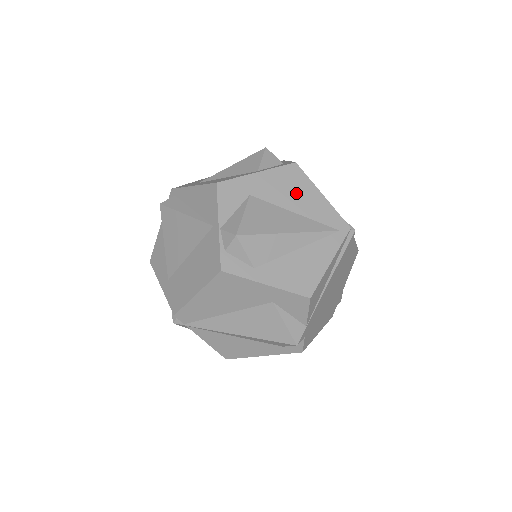
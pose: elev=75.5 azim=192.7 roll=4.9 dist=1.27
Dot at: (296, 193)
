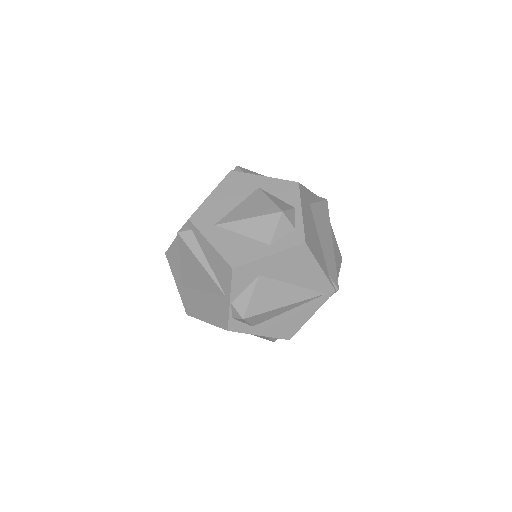
Dot at: (299, 269)
